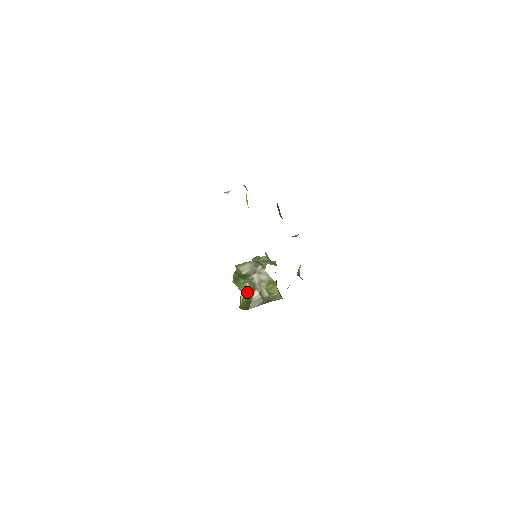
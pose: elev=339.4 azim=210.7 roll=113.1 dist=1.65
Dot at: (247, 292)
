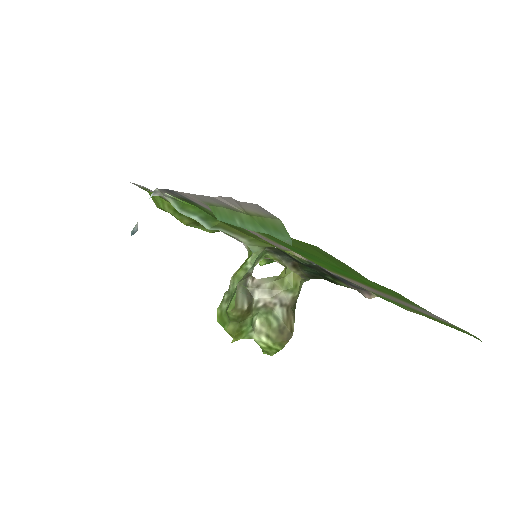
Dot at: (264, 326)
